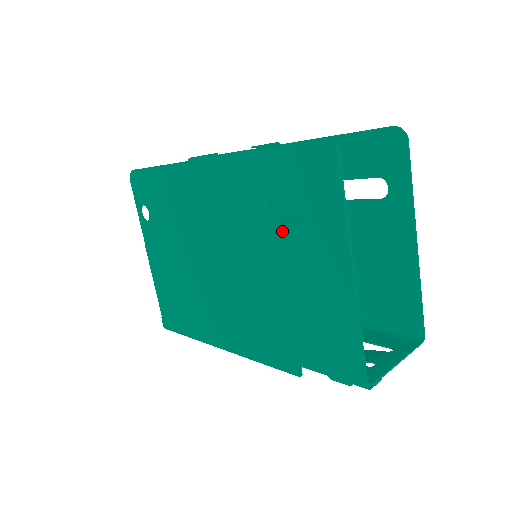
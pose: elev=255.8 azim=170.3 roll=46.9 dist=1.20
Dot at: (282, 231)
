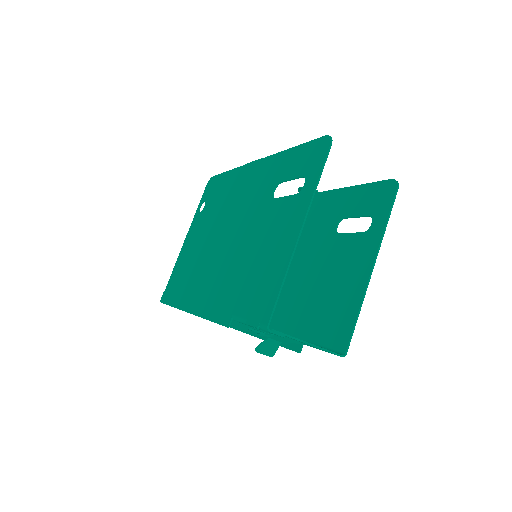
Dot at: (275, 203)
